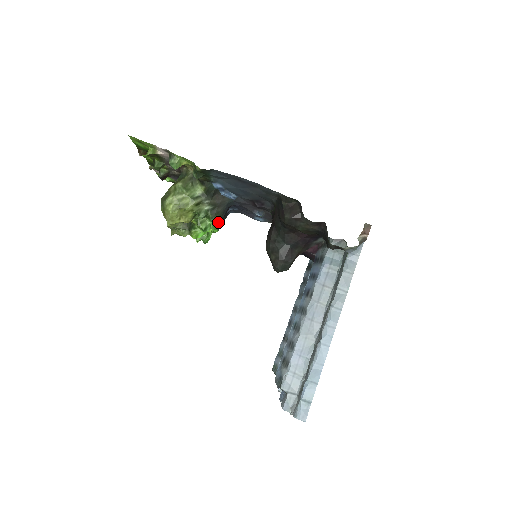
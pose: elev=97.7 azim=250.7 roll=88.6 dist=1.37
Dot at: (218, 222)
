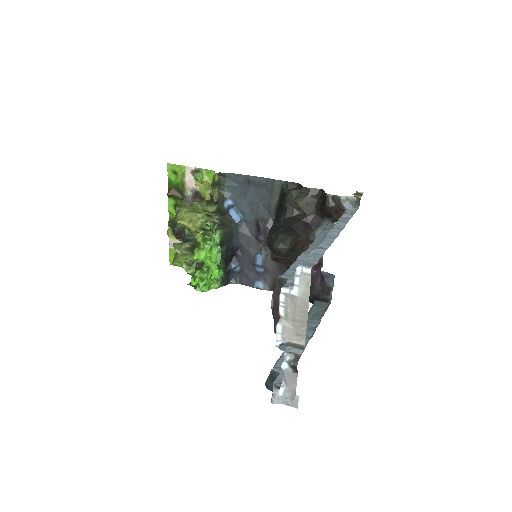
Dot at: (221, 249)
